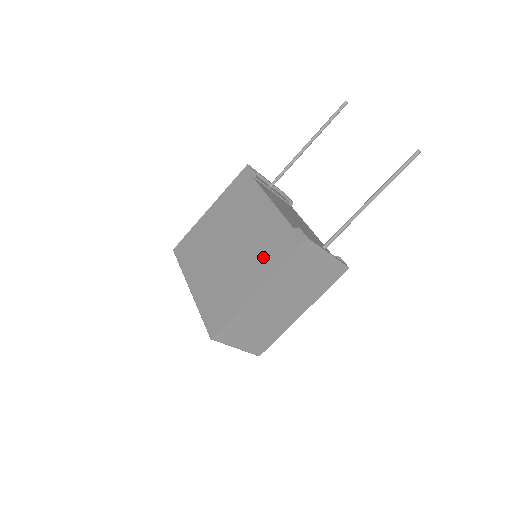
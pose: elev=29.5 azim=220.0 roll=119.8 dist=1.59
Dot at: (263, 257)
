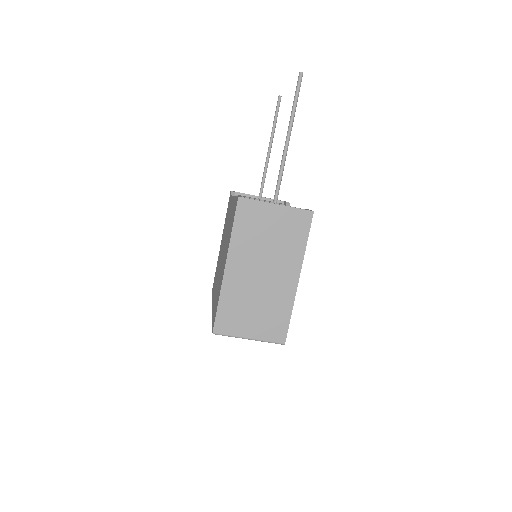
Dot at: (228, 240)
